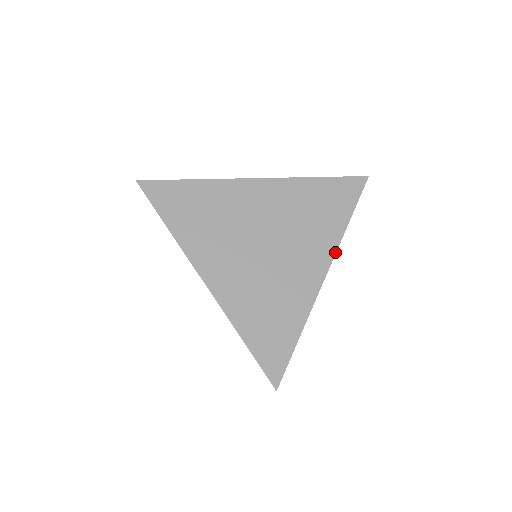
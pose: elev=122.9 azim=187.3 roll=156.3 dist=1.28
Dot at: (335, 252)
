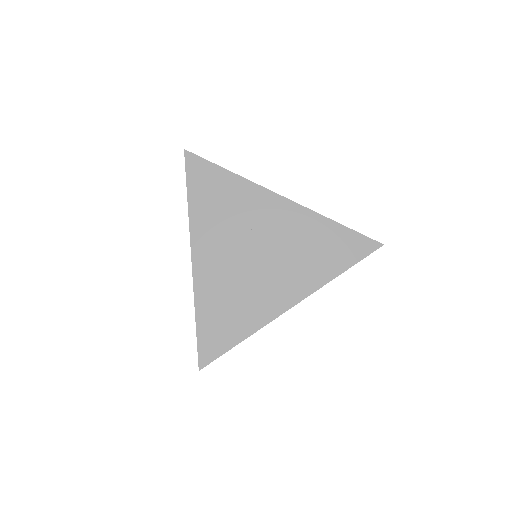
Dot at: (311, 293)
